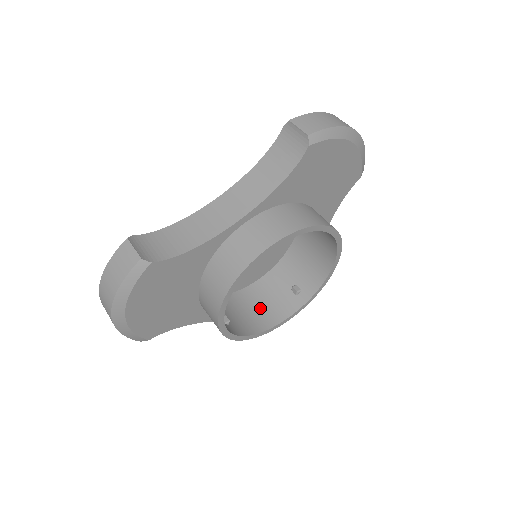
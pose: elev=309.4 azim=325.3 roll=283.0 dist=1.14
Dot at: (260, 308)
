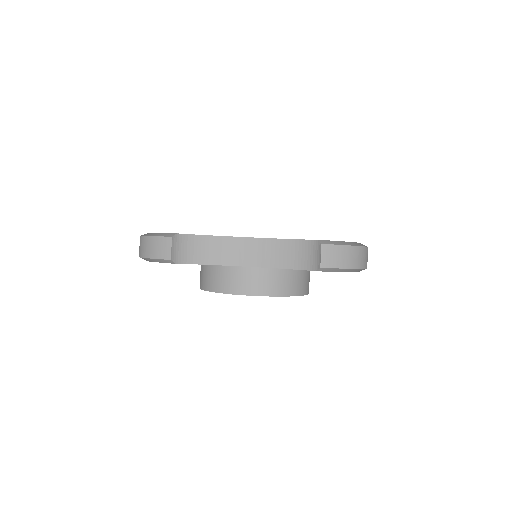
Dot at: occluded
